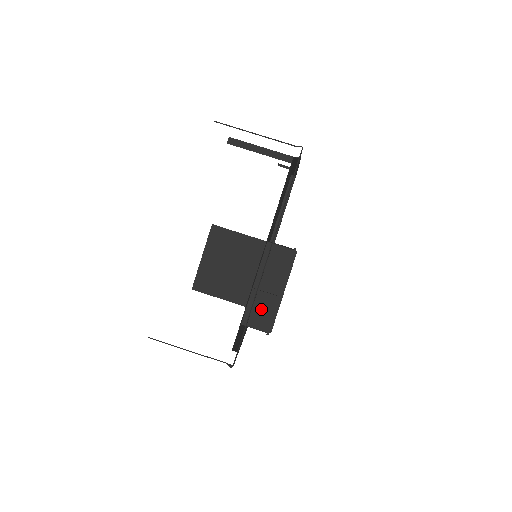
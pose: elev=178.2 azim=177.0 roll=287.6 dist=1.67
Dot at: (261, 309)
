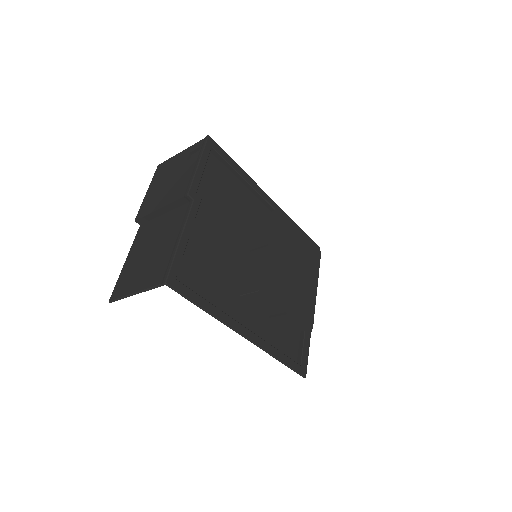
Dot at: (289, 323)
